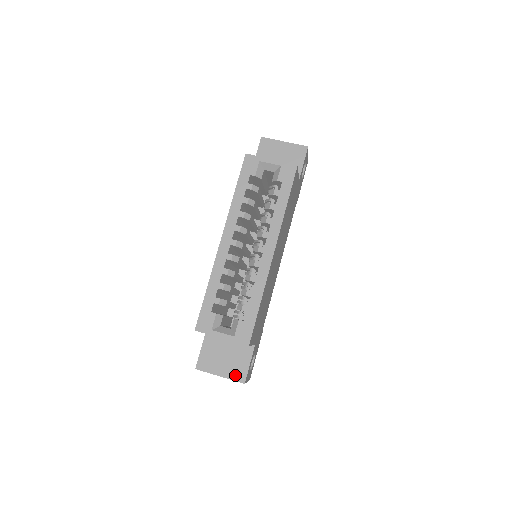
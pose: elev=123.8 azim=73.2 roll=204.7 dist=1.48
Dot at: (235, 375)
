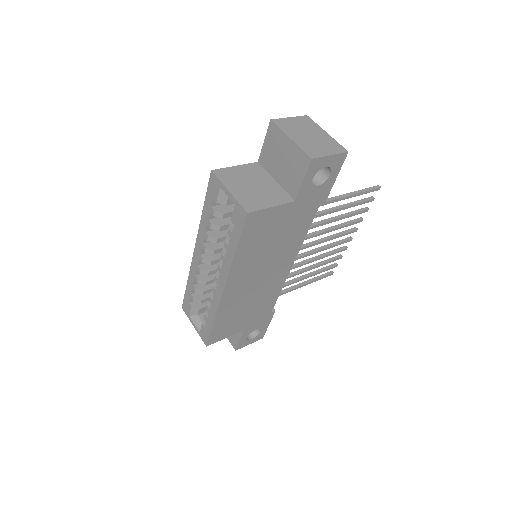
Dot at: (231, 340)
